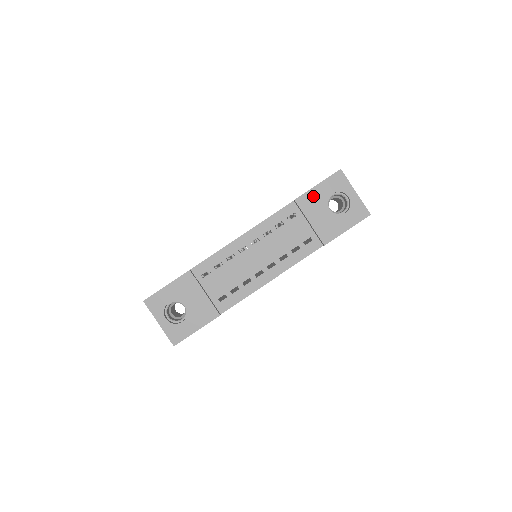
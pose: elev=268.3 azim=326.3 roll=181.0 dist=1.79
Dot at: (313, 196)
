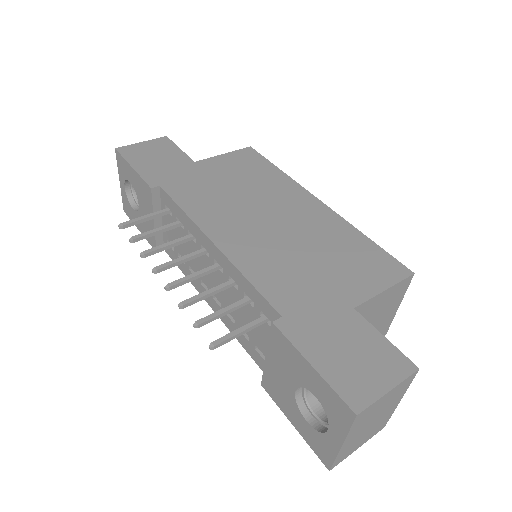
Dot at: (294, 358)
